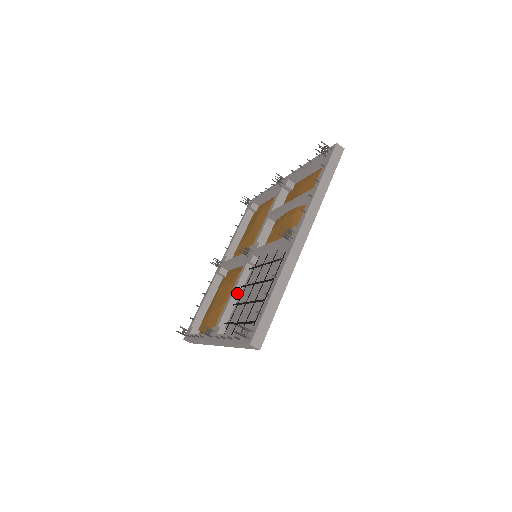
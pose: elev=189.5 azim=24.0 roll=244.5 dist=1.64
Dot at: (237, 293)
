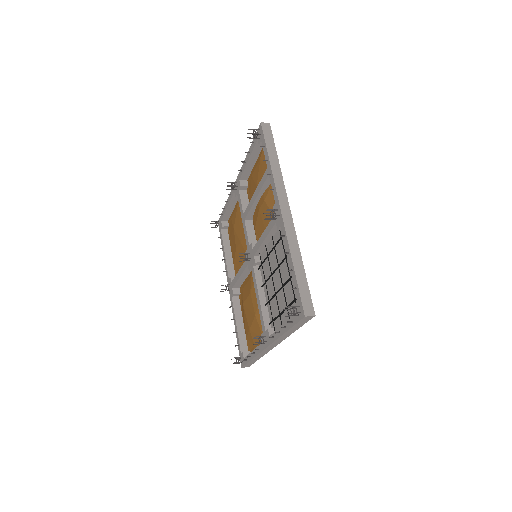
Dot at: (262, 294)
